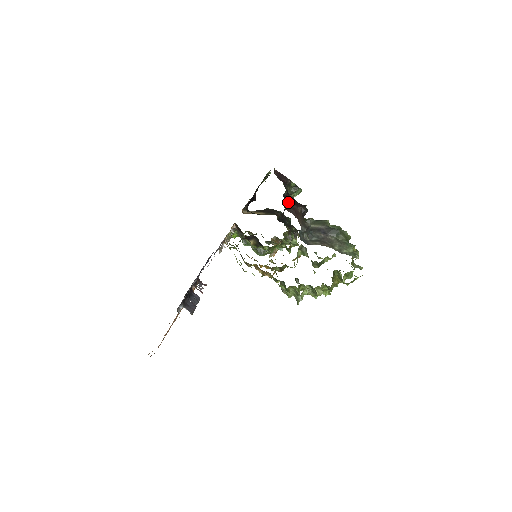
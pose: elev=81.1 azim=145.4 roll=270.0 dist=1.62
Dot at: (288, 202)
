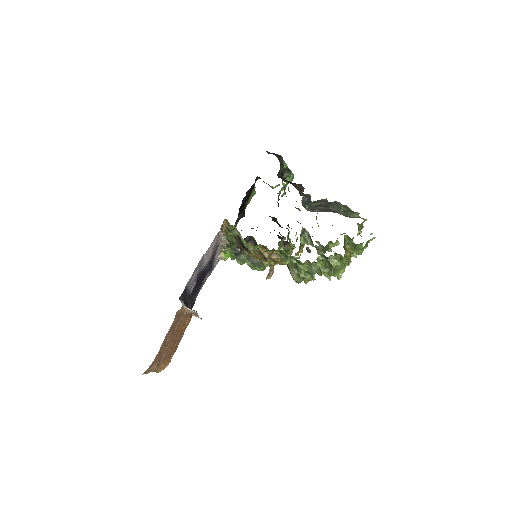
Dot at: (284, 179)
